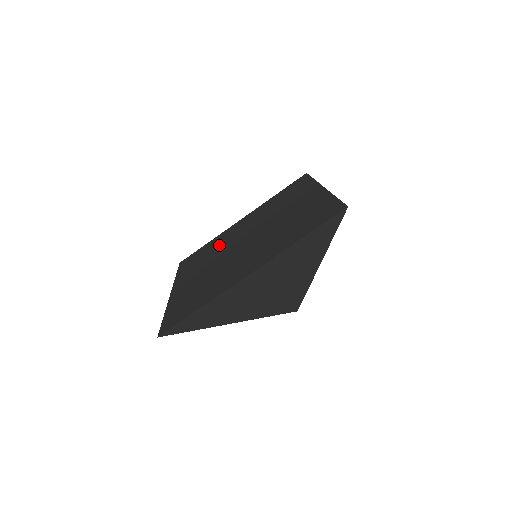
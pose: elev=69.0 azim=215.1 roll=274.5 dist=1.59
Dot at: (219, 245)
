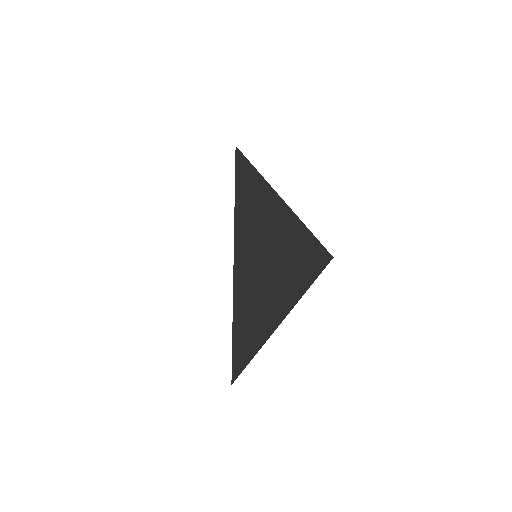
Dot at: occluded
